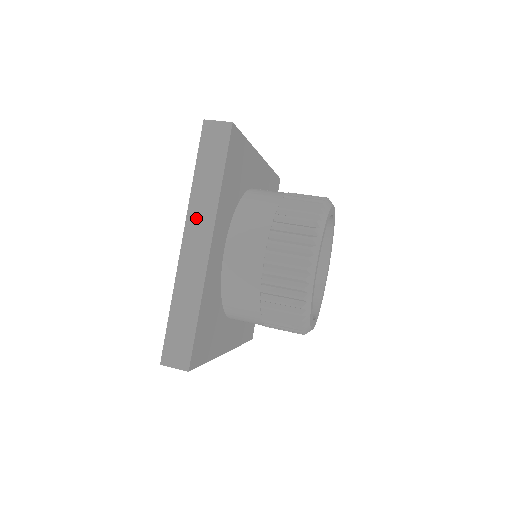
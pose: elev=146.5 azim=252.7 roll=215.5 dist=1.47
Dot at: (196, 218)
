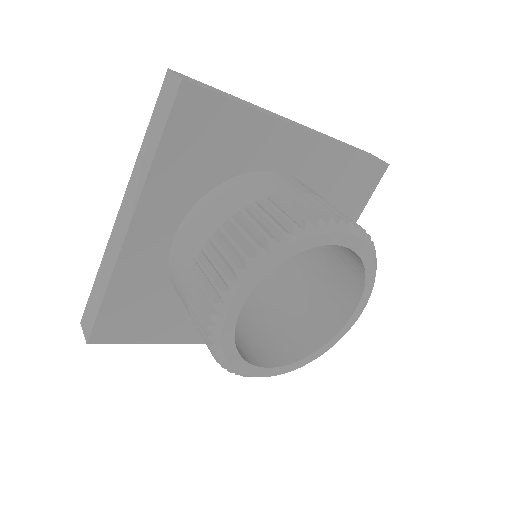
Dot at: (131, 189)
